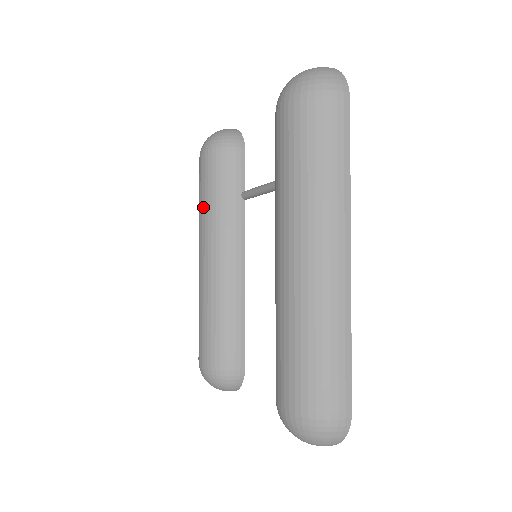
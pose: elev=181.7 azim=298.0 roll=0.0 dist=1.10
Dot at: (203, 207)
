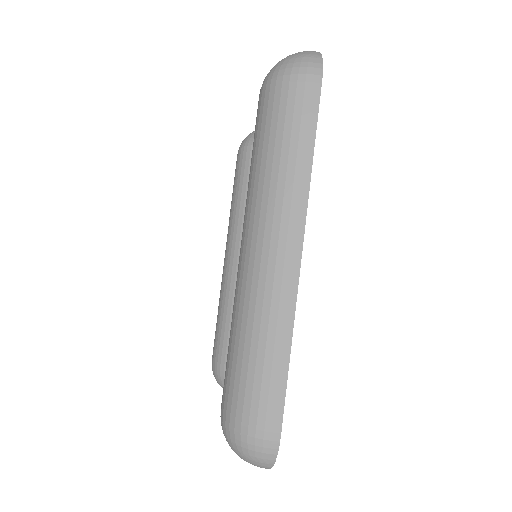
Dot at: (231, 205)
